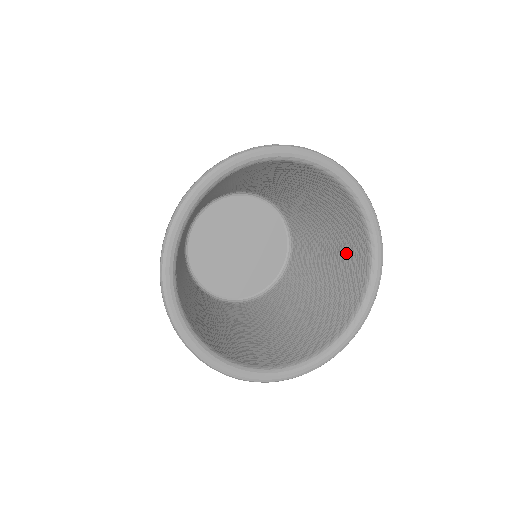
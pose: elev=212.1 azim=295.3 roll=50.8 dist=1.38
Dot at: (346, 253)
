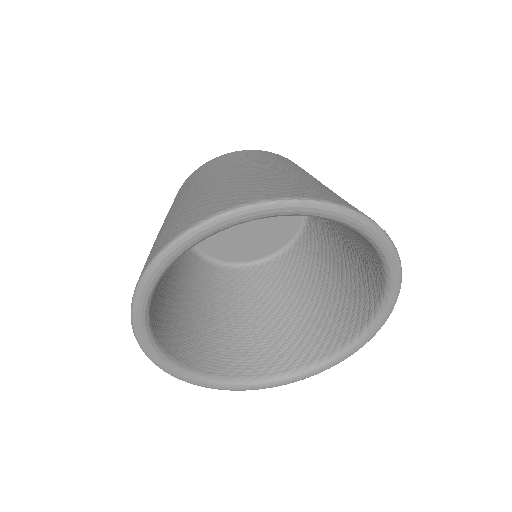
Dot at: (360, 272)
